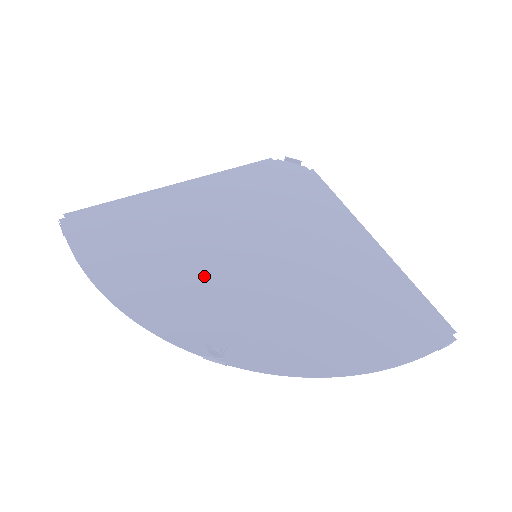
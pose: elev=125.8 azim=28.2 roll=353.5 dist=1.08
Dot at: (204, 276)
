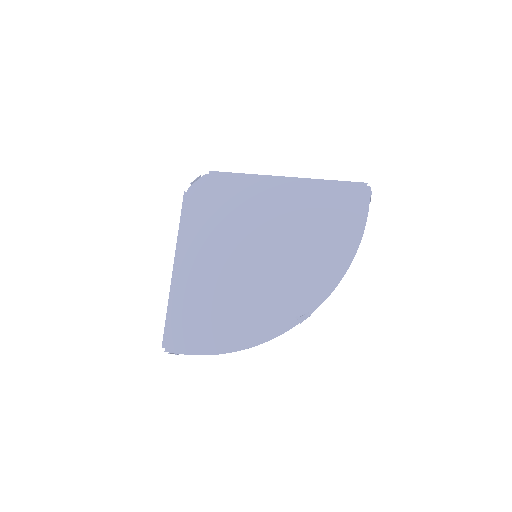
Dot at: (252, 294)
